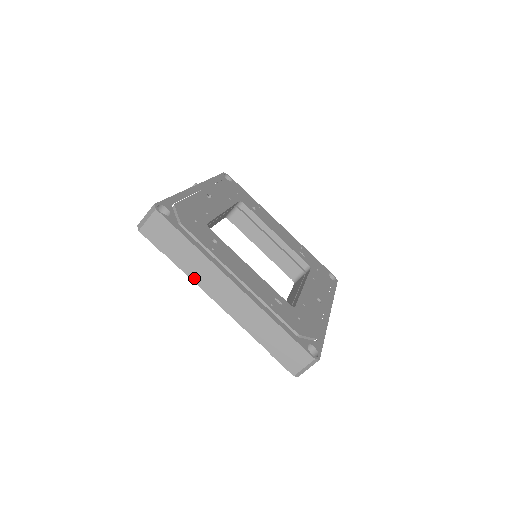
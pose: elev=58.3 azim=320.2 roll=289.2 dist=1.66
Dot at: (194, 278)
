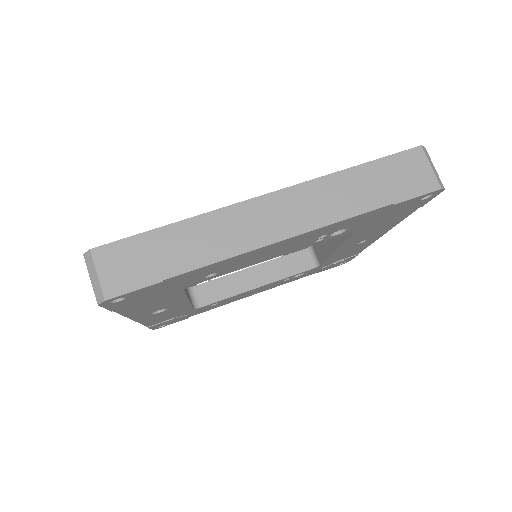
Dot at: (226, 253)
